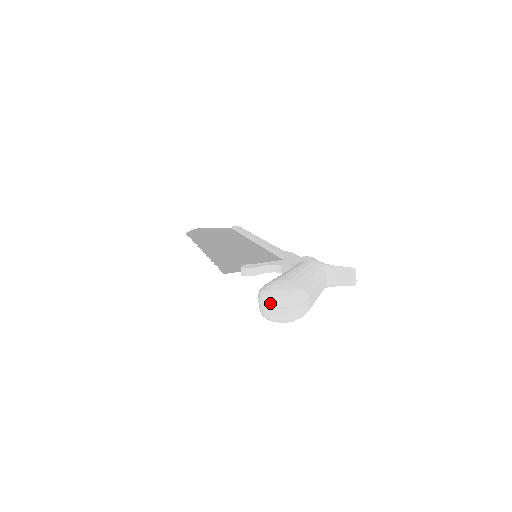
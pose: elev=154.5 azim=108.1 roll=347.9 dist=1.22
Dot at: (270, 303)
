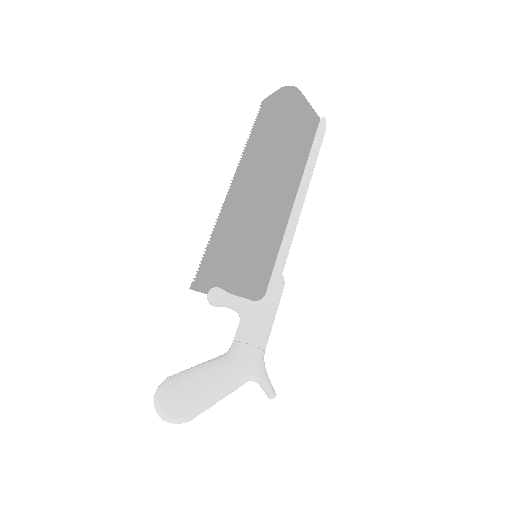
Dot at: (155, 408)
